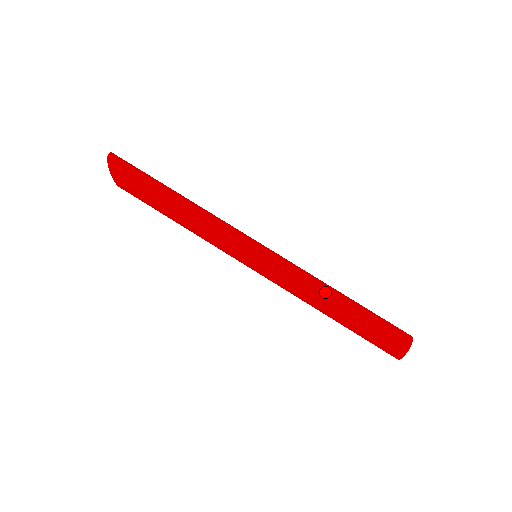
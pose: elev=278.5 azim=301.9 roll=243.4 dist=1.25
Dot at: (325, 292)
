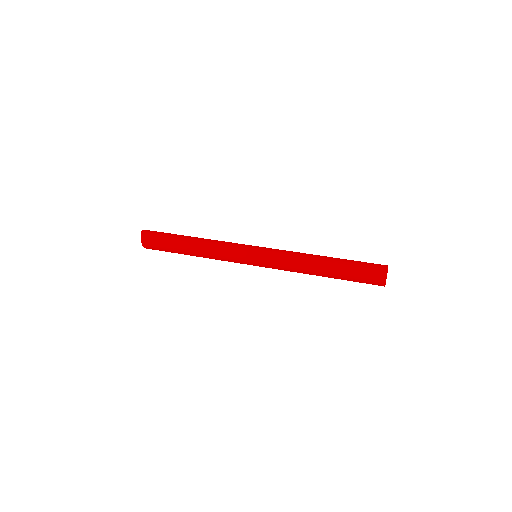
Dot at: occluded
